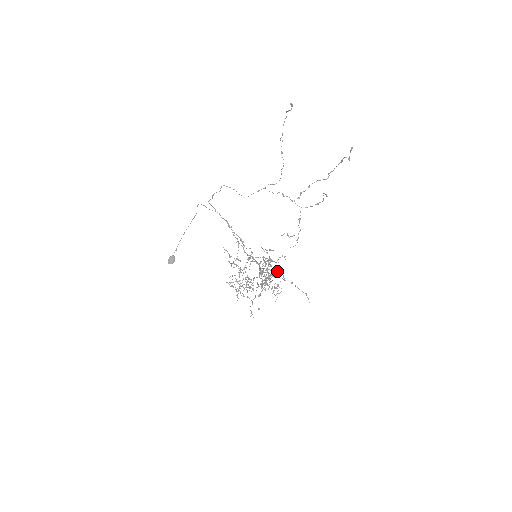
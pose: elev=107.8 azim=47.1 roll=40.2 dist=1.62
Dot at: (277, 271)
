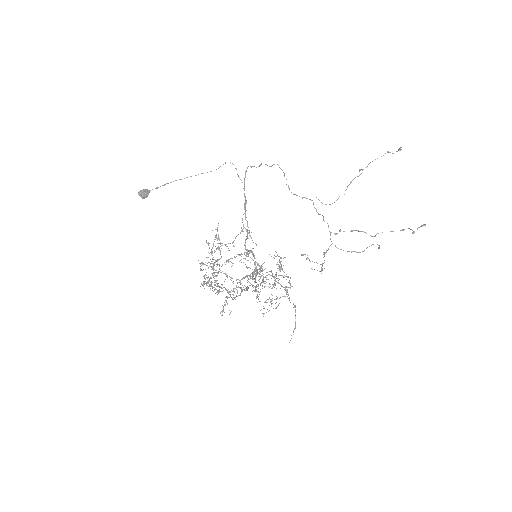
Dot at: (289, 283)
